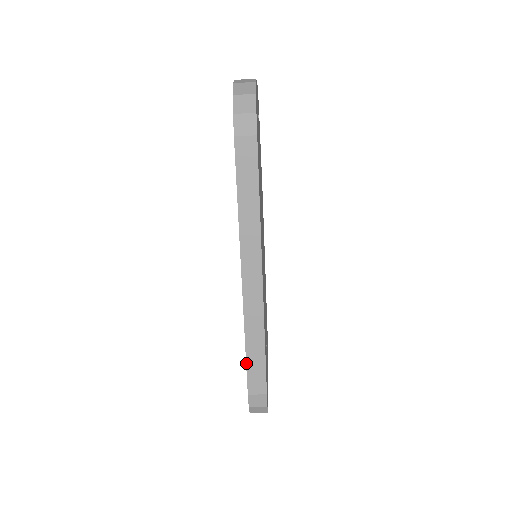
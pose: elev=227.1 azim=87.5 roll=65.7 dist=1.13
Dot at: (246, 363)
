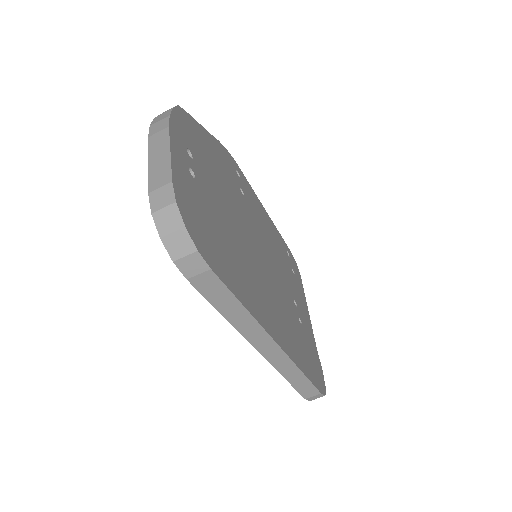
Dot at: (293, 387)
